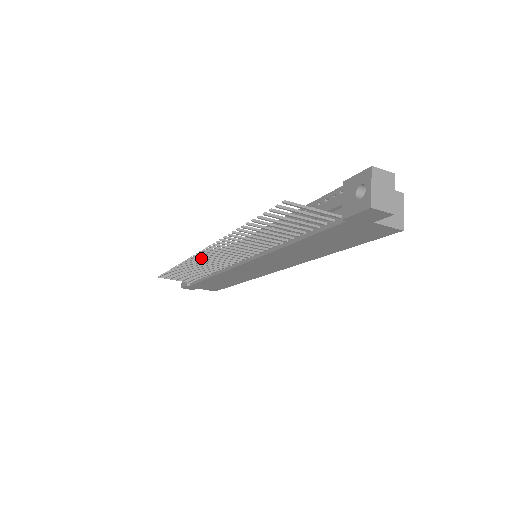
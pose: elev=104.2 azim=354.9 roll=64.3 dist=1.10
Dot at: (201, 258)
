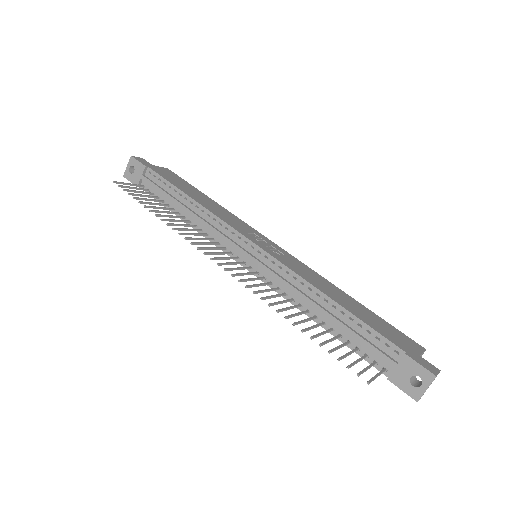
Dot at: (206, 248)
